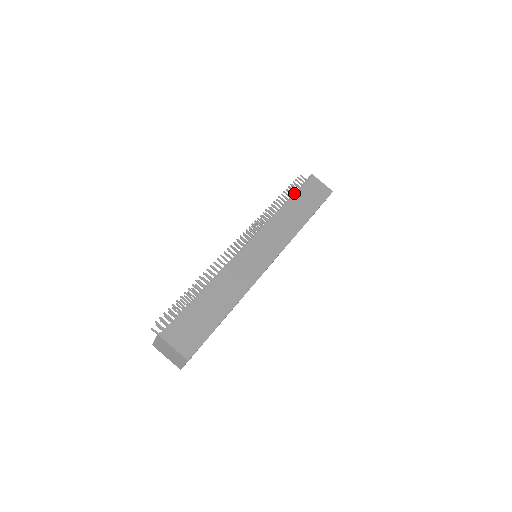
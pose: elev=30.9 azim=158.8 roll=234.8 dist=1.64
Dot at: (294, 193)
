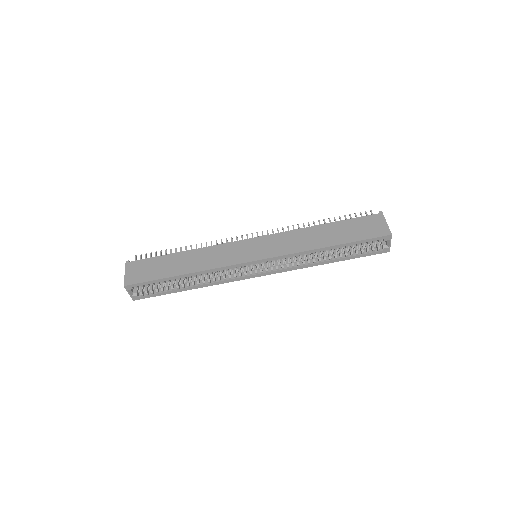
Dot at: occluded
